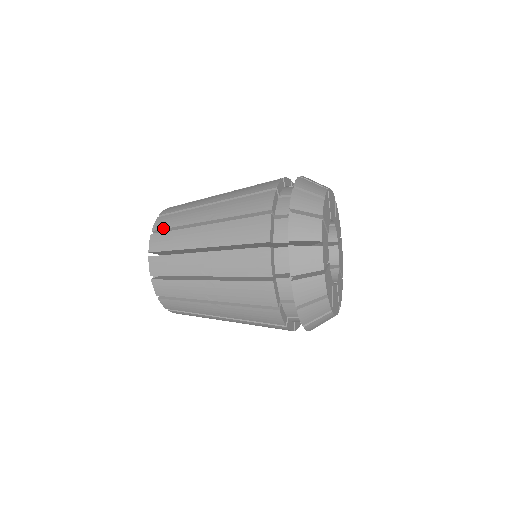
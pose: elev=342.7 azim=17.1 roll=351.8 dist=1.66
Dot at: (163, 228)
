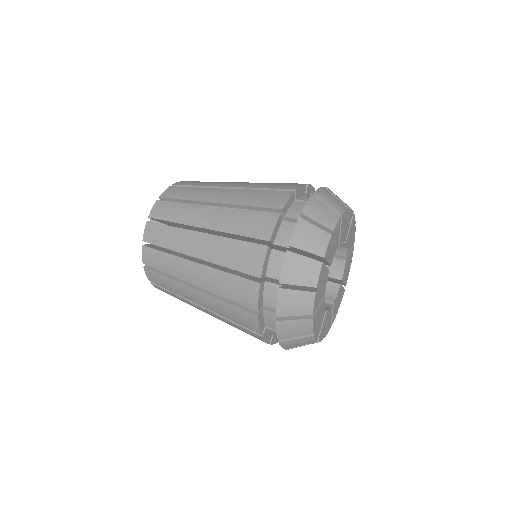
Dot at: (159, 218)
